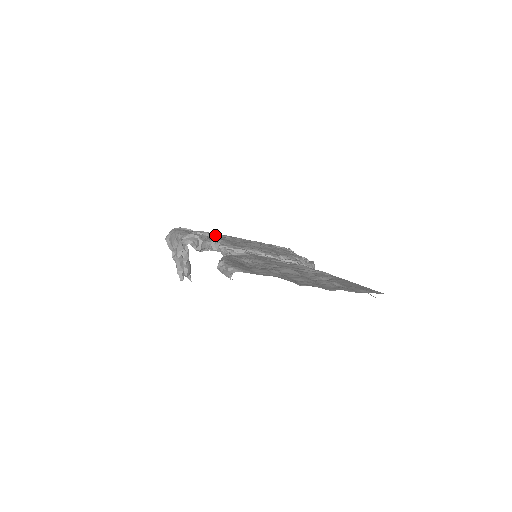
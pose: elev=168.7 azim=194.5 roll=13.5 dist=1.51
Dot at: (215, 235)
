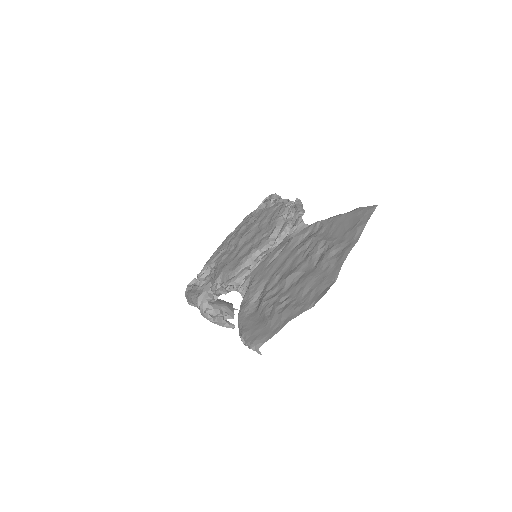
Dot at: (213, 261)
